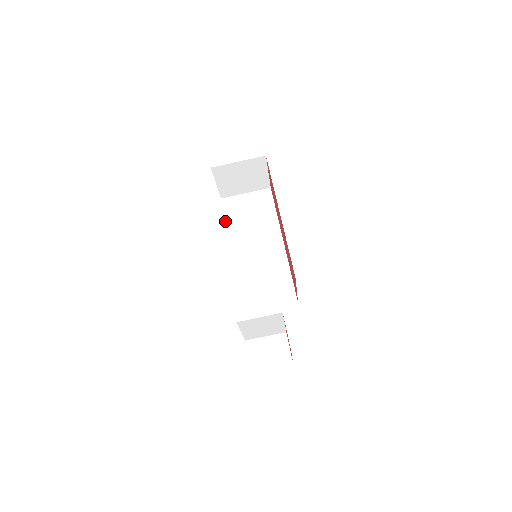
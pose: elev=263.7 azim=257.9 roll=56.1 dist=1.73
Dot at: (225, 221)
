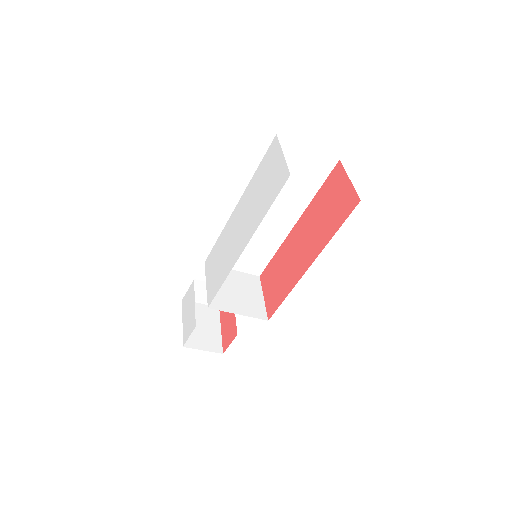
Dot at: (258, 168)
